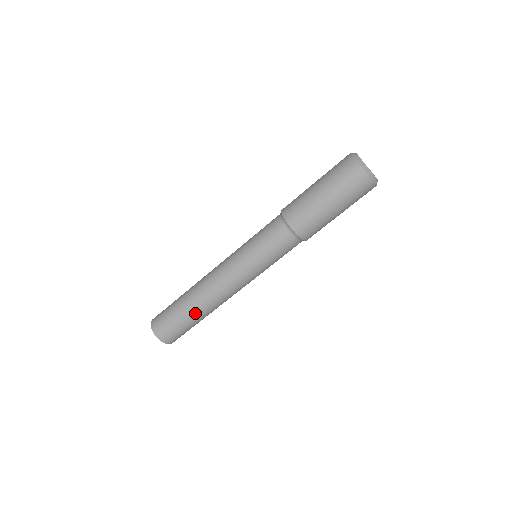
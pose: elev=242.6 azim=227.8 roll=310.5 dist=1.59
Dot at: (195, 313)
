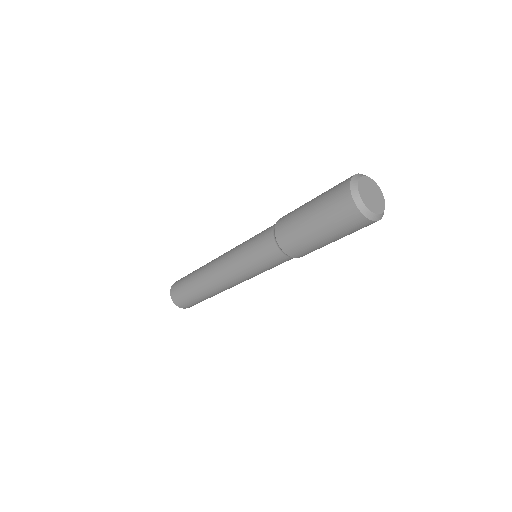
Dot at: (204, 295)
